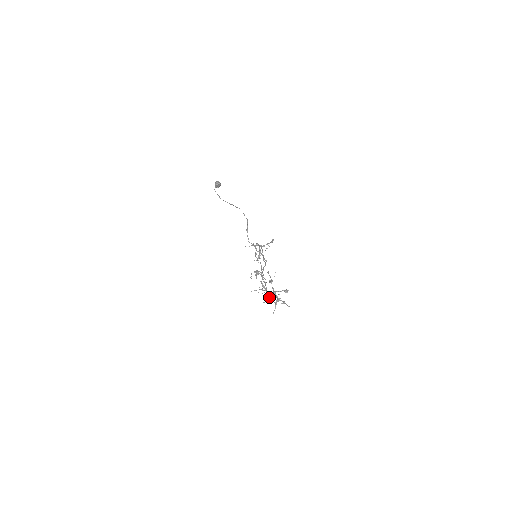
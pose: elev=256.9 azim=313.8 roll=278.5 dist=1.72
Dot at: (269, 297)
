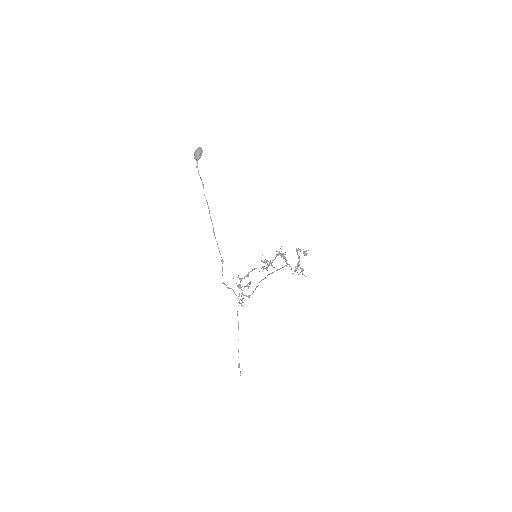
Dot at: occluded
